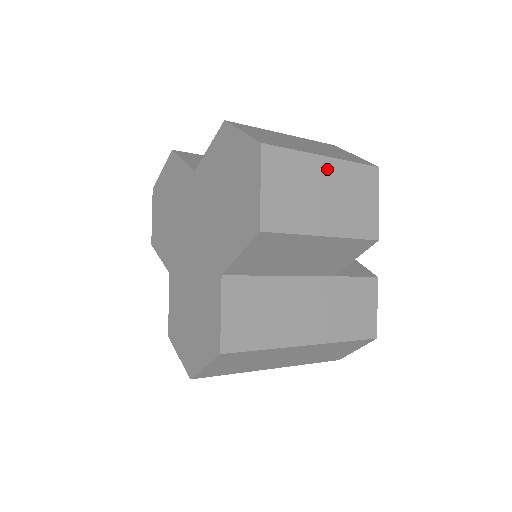
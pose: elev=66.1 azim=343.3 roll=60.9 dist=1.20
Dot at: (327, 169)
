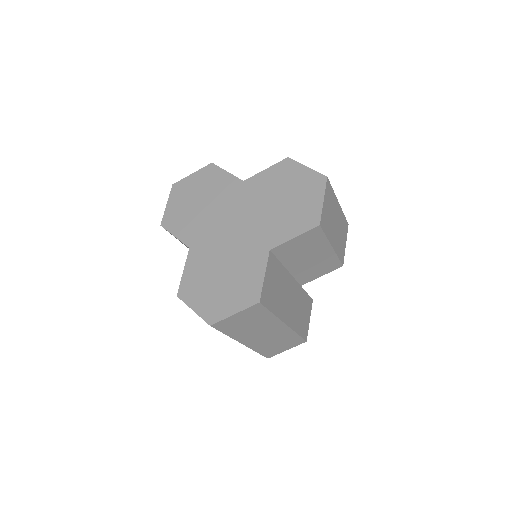
Dot at: (338, 210)
